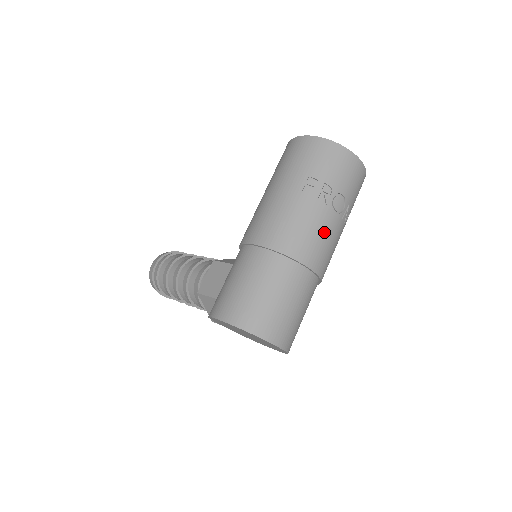
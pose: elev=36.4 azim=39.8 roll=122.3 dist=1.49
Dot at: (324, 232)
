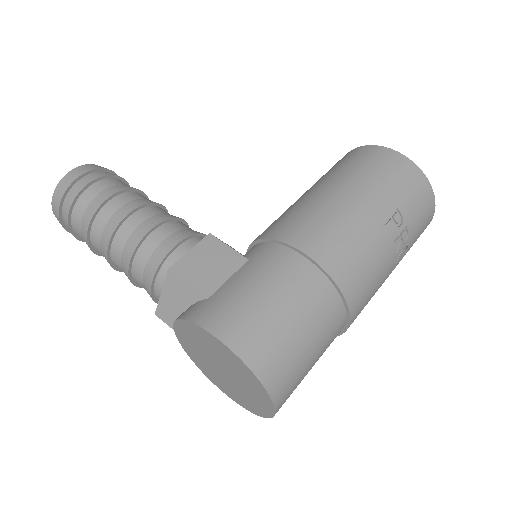
Dot at: (379, 284)
